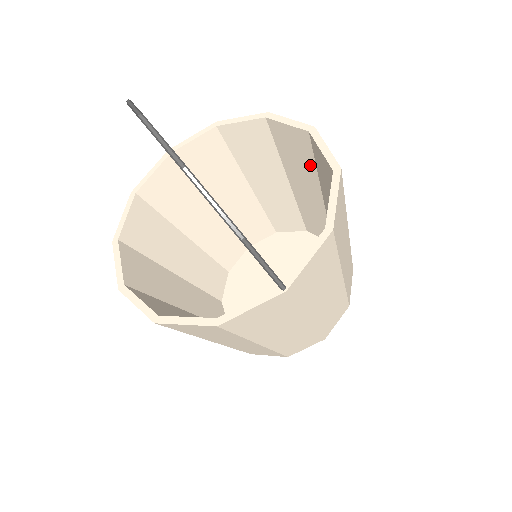
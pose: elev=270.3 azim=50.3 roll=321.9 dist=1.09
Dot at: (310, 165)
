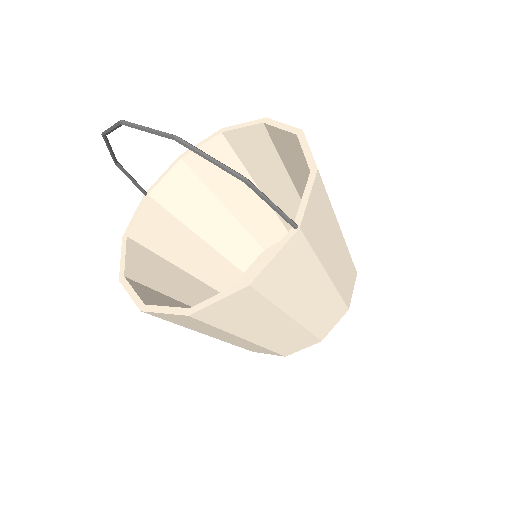
Dot at: (274, 158)
